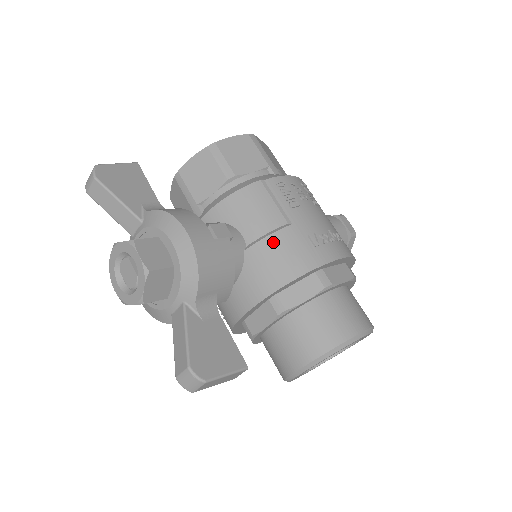
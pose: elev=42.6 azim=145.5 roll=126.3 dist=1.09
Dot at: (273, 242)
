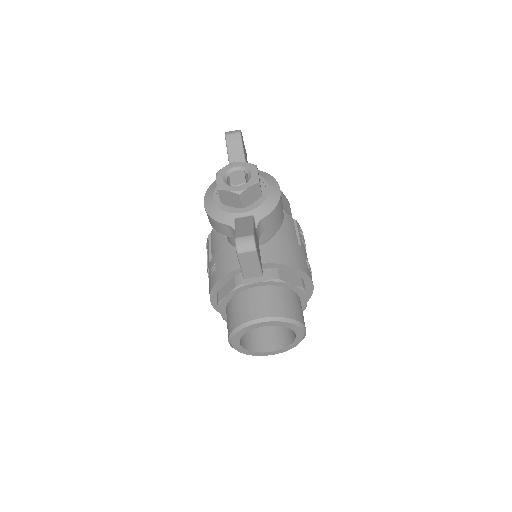
Dot at: (291, 244)
